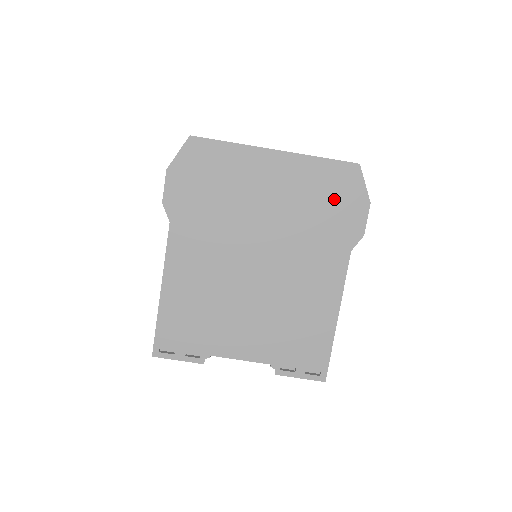
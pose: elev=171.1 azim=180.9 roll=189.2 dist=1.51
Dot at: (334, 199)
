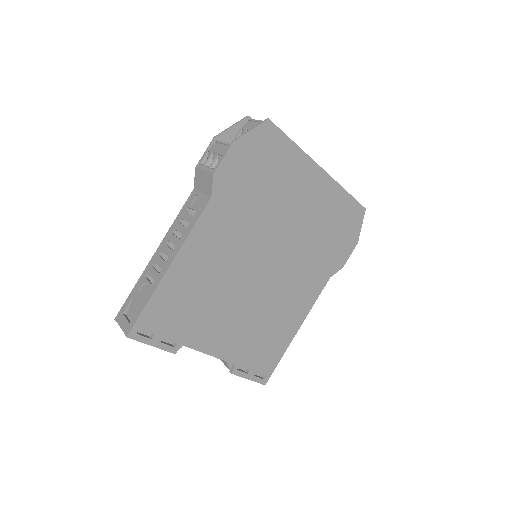
Dot at: (339, 230)
